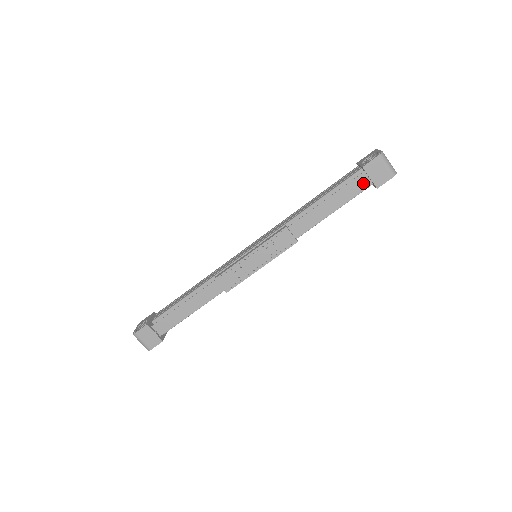
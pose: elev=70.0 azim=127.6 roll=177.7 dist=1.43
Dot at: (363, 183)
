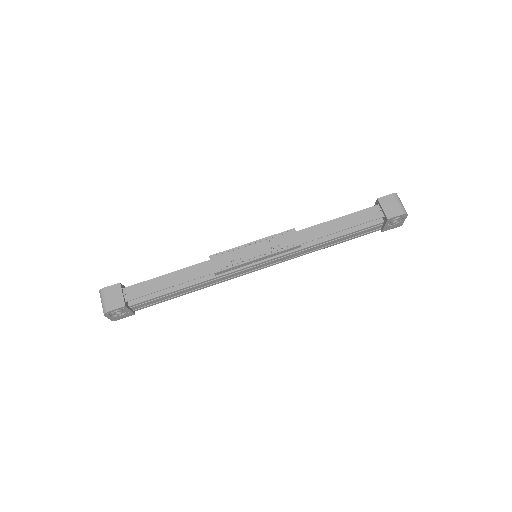
Dot at: (375, 213)
